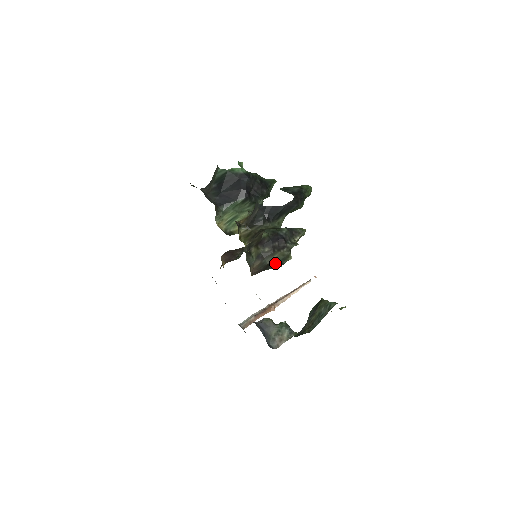
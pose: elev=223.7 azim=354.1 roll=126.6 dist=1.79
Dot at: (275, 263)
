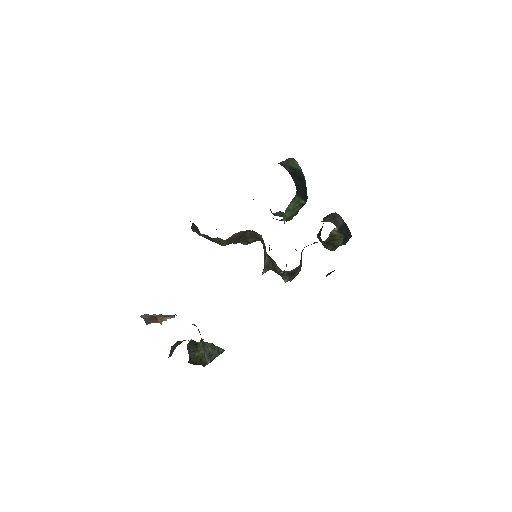
Dot at: (294, 275)
